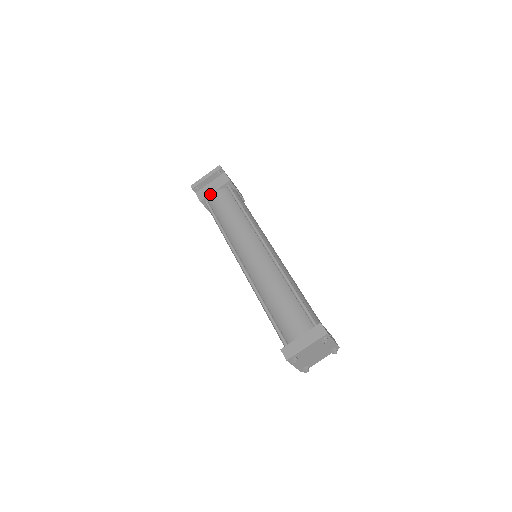
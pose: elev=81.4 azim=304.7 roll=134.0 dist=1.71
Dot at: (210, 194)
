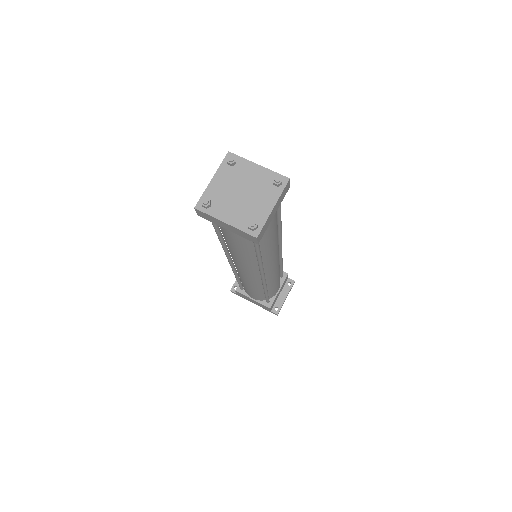
Dot at: occluded
